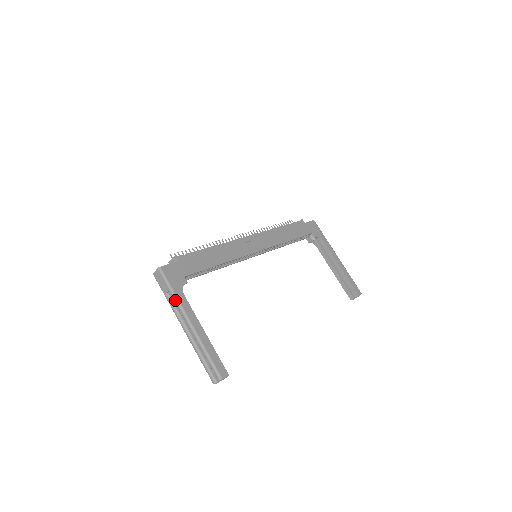
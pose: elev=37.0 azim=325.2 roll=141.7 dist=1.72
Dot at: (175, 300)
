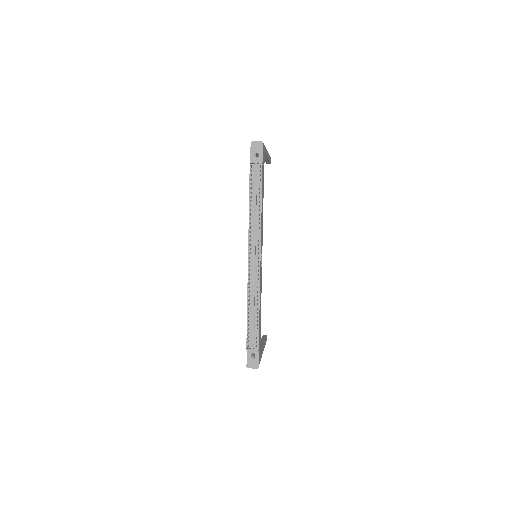
Dot at: occluded
